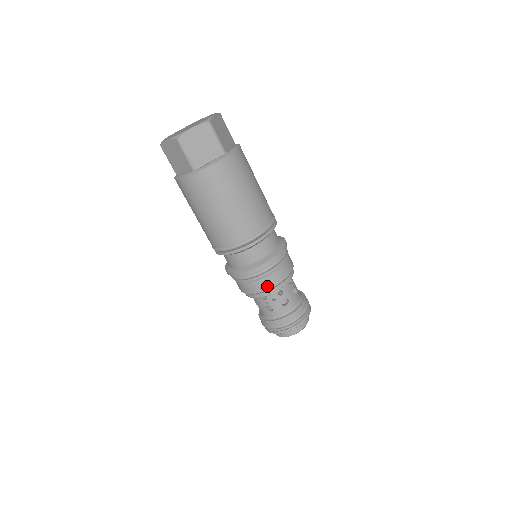
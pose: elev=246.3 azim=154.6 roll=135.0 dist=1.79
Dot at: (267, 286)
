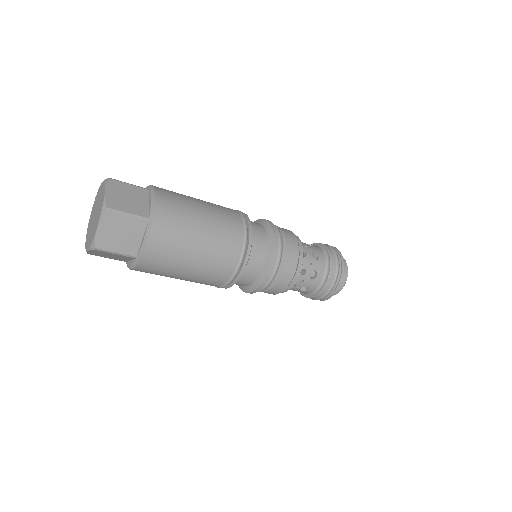
Dot at: (287, 281)
